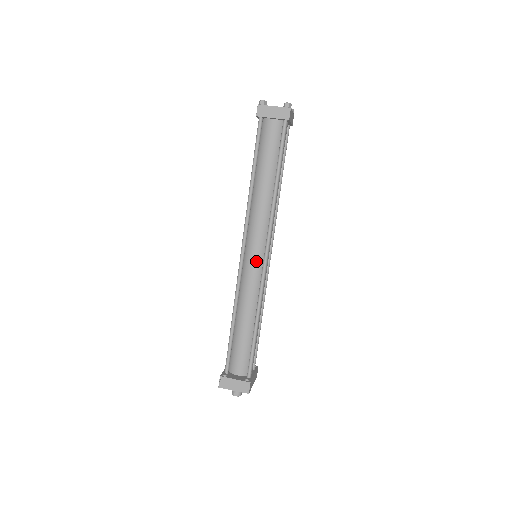
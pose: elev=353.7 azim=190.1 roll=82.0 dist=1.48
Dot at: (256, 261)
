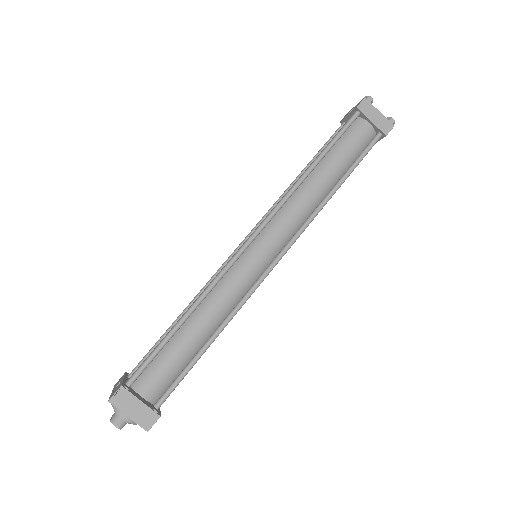
Dot at: (260, 261)
